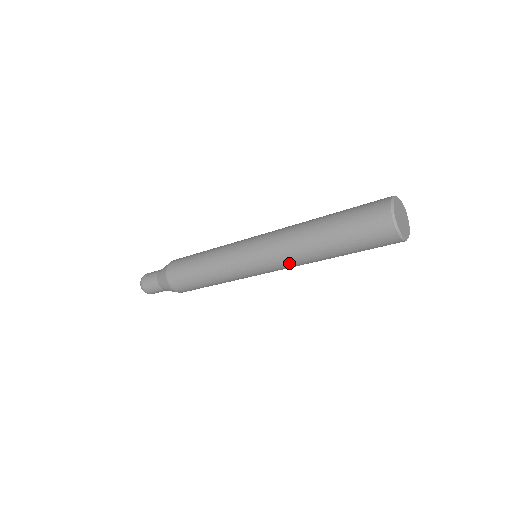
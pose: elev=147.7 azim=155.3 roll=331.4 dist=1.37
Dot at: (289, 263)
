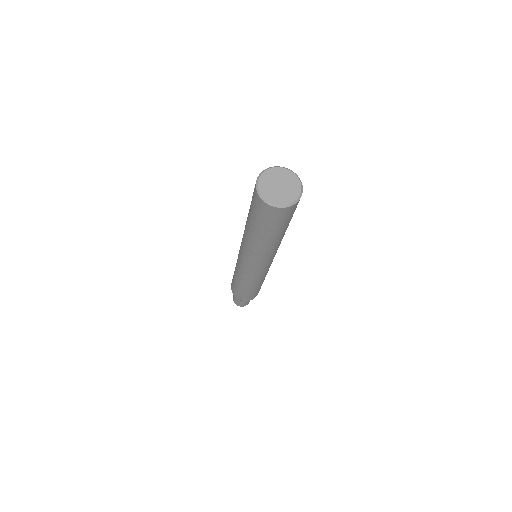
Dot at: (272, 255)
